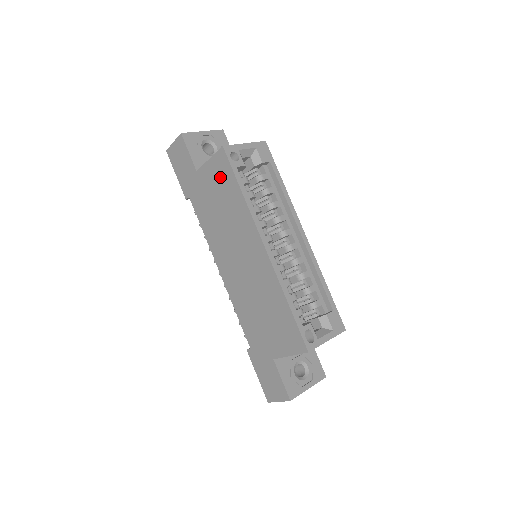
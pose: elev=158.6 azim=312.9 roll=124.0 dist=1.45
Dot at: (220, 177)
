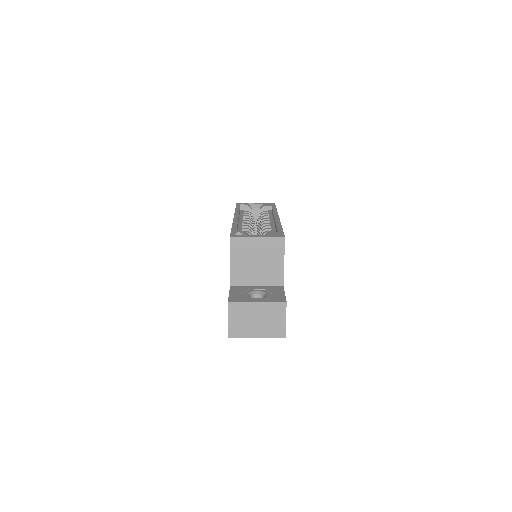
Dot at: occluded
